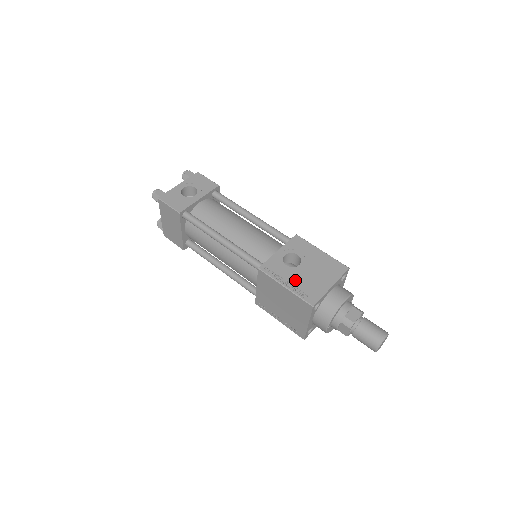
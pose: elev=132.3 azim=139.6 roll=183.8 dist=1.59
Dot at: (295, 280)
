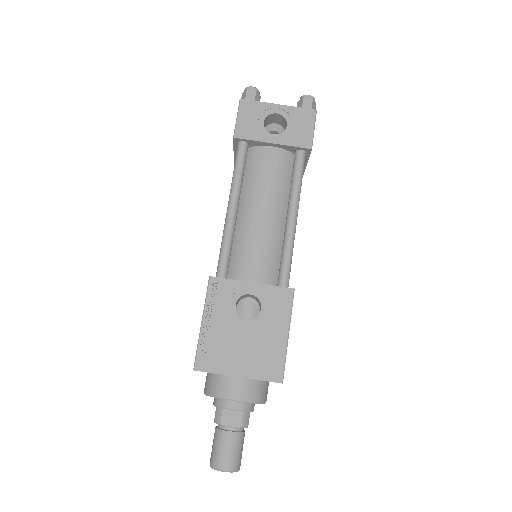
Dot at: (219, 328)
